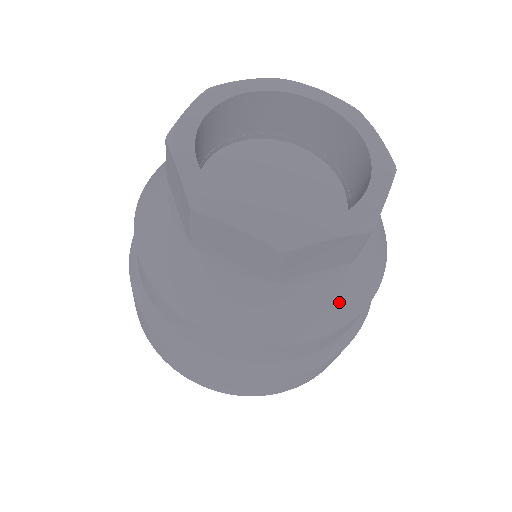
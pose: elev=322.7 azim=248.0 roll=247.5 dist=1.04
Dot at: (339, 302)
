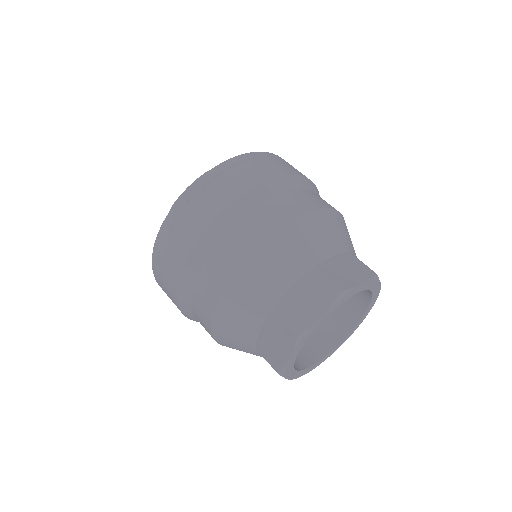
Dot at: occluded
